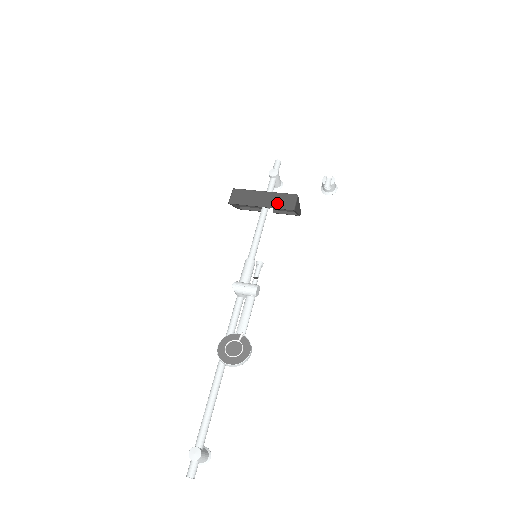
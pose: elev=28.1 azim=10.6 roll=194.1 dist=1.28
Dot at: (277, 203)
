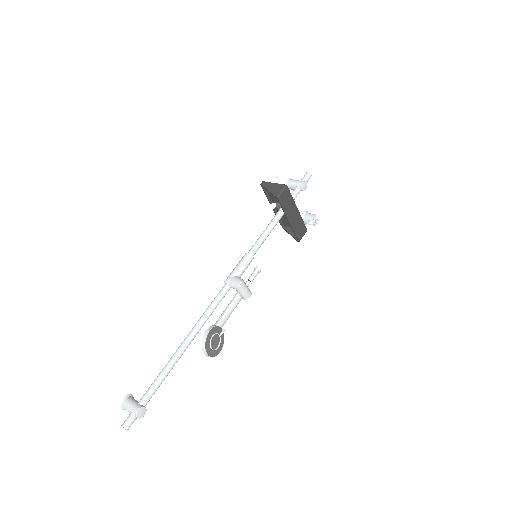
Dot at: (297, 228)
